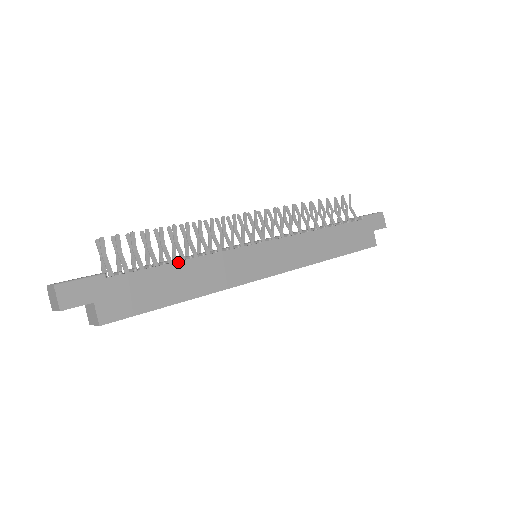
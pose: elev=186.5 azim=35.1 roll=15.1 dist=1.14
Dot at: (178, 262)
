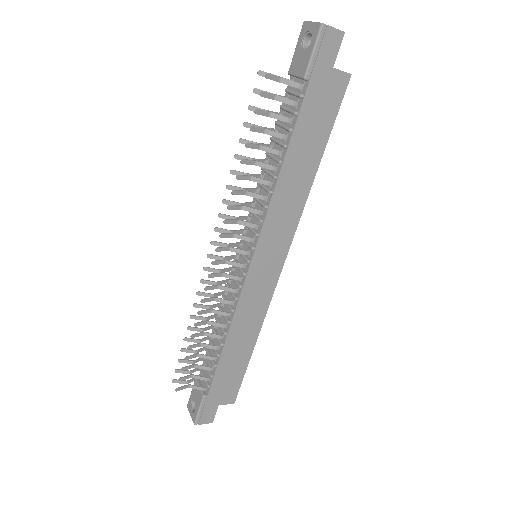
Dot at: (224, 347)
